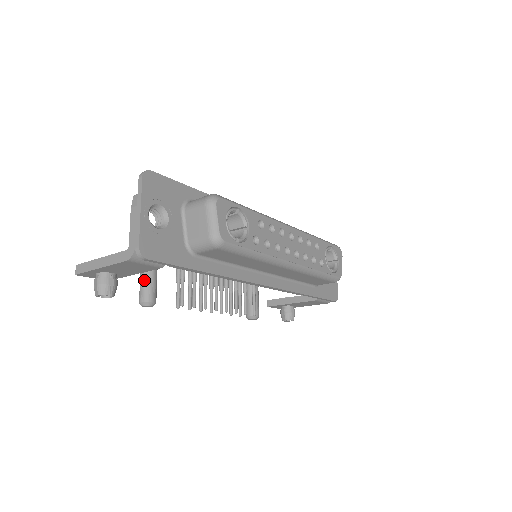
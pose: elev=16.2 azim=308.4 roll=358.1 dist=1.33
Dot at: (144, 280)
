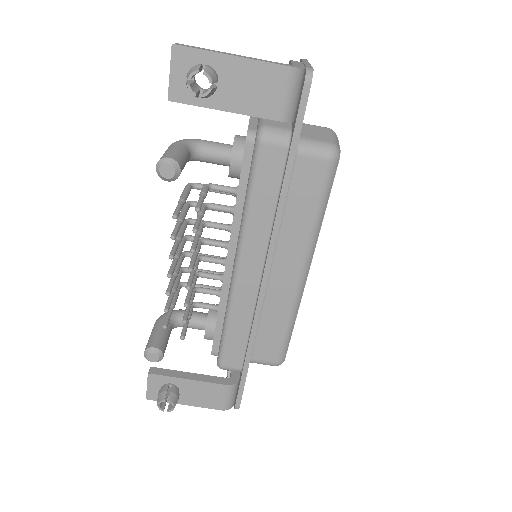
Dot at: (180, 150)
